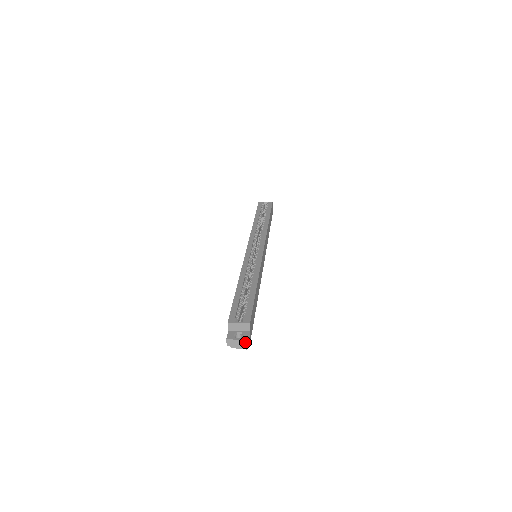
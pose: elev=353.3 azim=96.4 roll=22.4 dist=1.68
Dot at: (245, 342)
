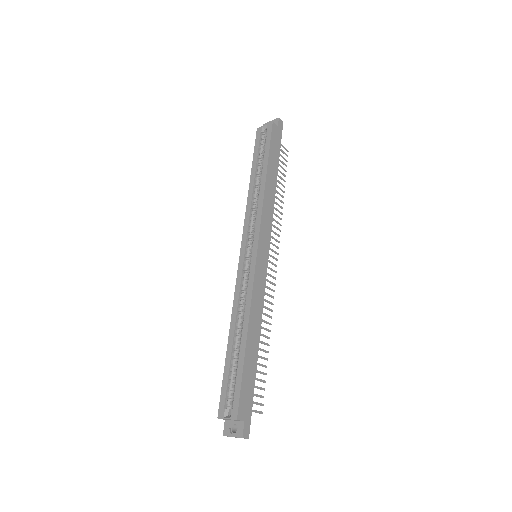
Dot at: occluded
